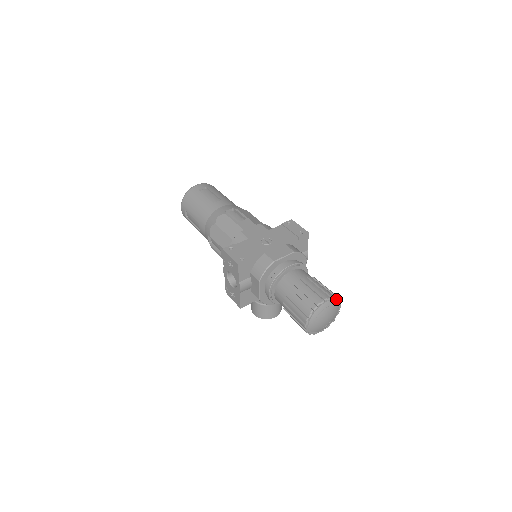
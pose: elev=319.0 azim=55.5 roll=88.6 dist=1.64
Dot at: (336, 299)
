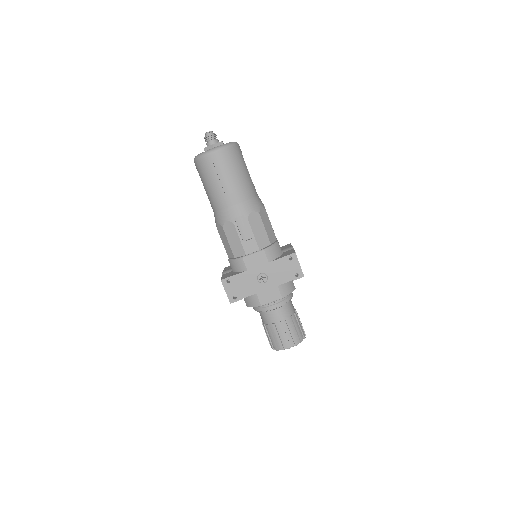
Dot at: (300, 342)
